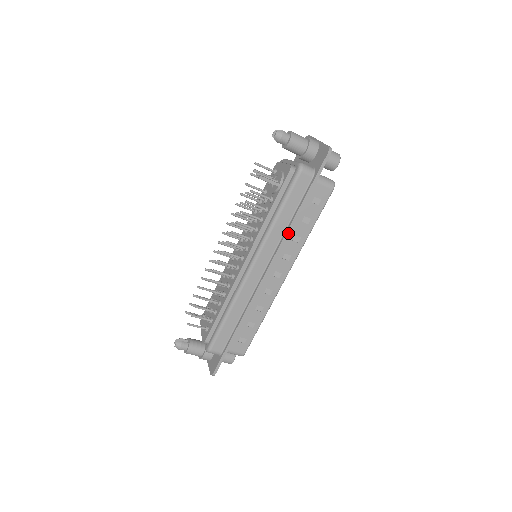
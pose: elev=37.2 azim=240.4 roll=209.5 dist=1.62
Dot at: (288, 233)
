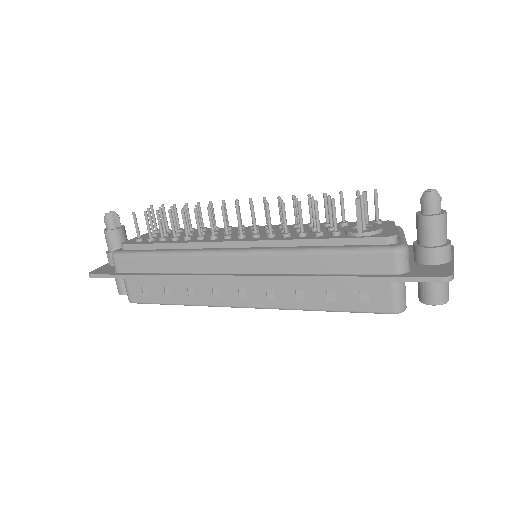
Dot at: (301, 279)
